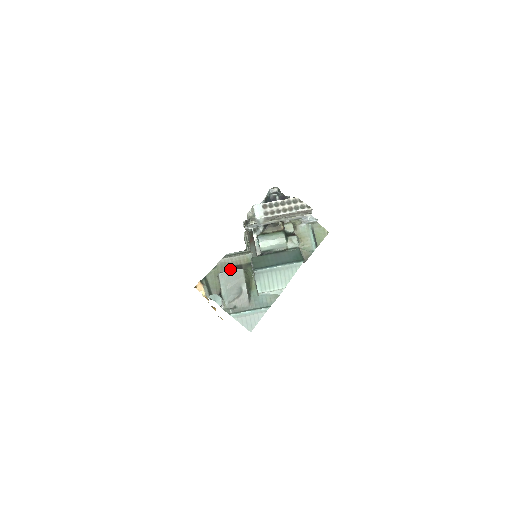
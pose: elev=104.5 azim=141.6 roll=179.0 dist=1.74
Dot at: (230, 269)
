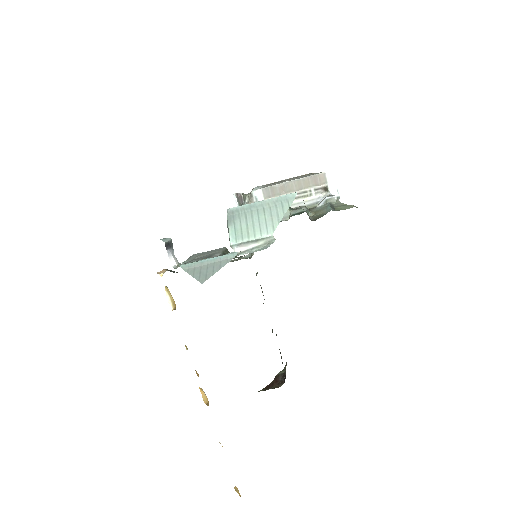
Dot at: occluded
